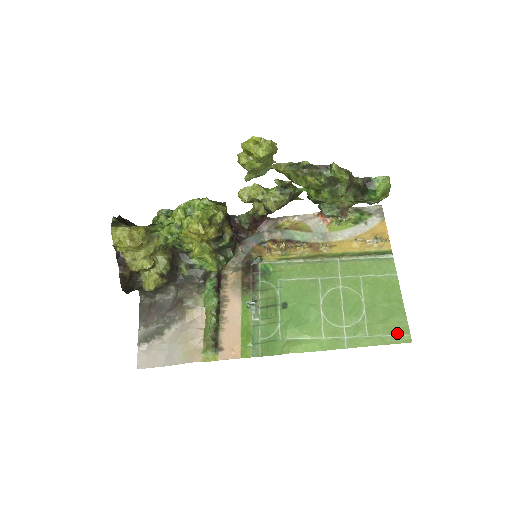
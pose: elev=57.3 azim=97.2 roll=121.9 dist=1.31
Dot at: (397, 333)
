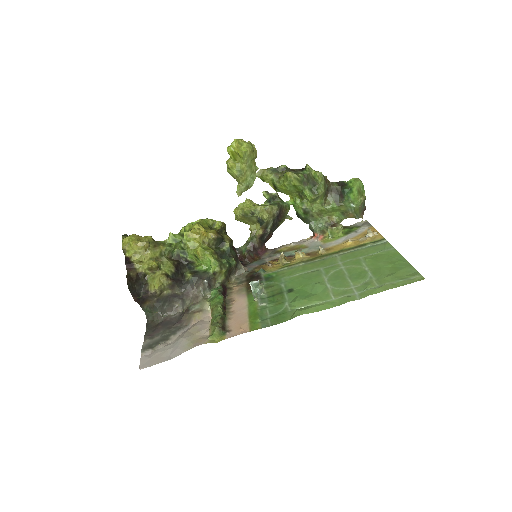
Dot at: (408, 278)
